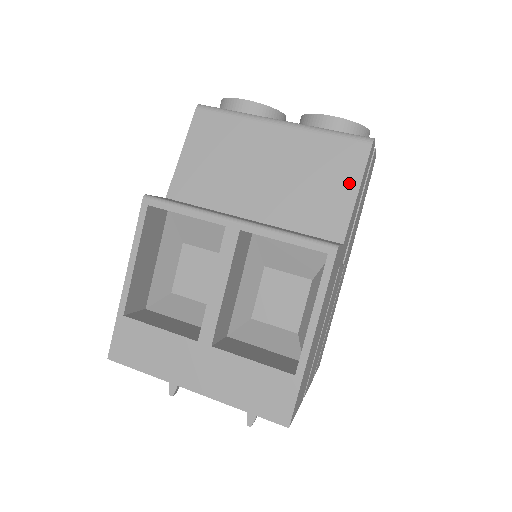
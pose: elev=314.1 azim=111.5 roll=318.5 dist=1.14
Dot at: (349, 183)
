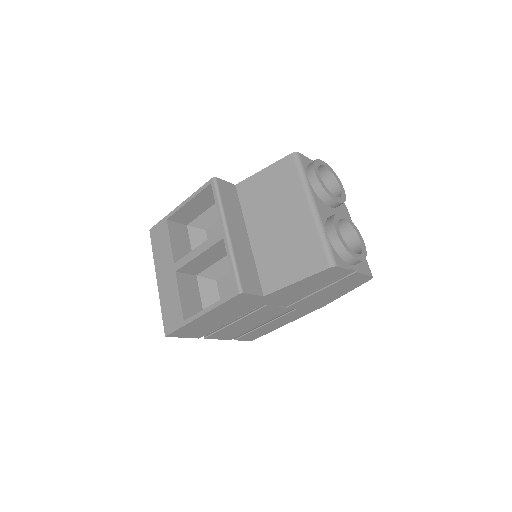
Dot at: (299, 273)
